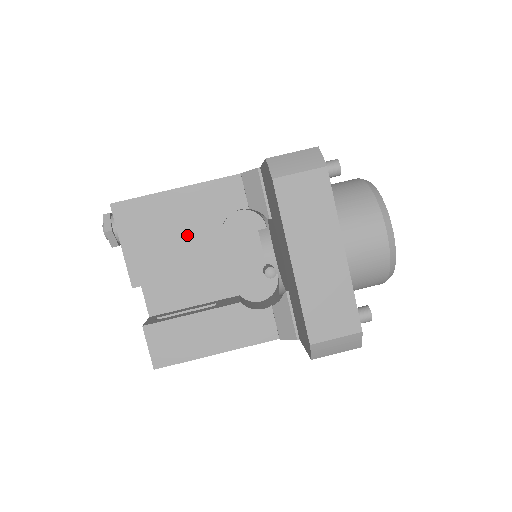
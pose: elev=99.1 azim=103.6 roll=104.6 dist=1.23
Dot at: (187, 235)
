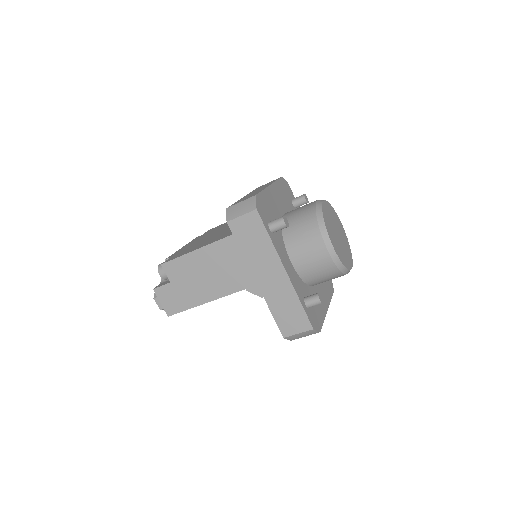
Dot at: occluded
